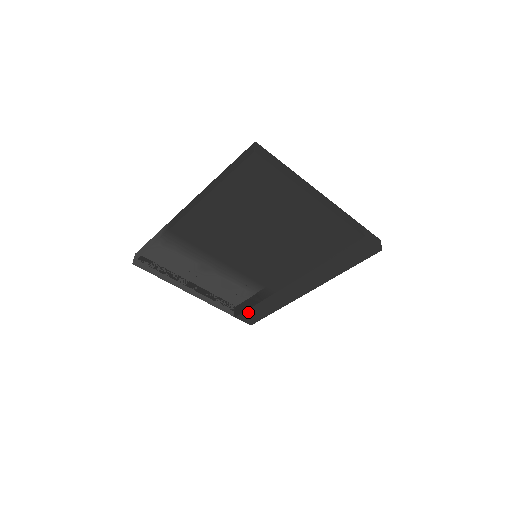
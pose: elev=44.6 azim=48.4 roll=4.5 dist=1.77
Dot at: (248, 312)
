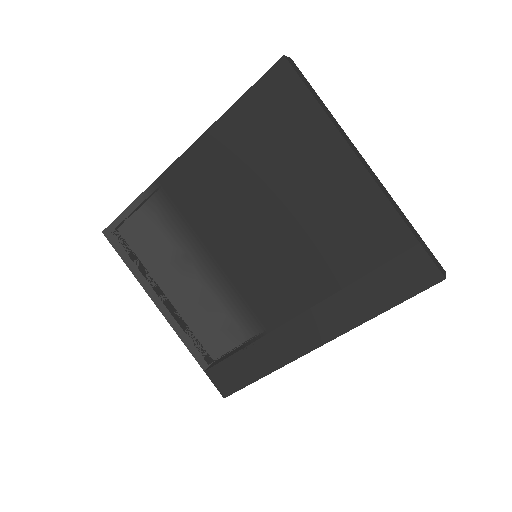
Dot at: (225, 367)
